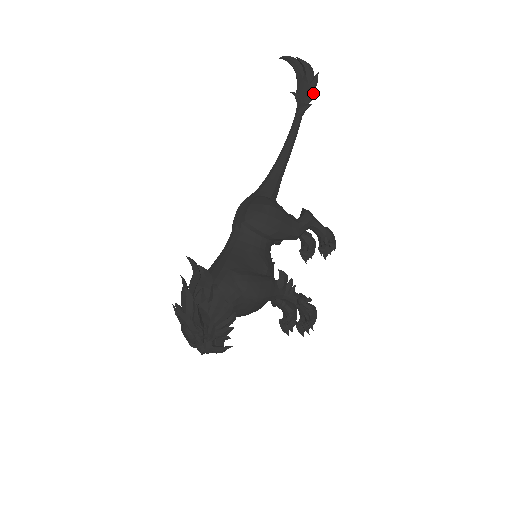
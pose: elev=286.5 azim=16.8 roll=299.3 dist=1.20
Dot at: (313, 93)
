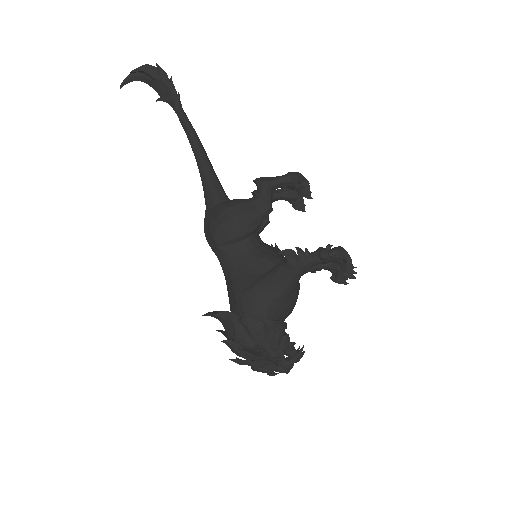
Dot at: (170, 83)
